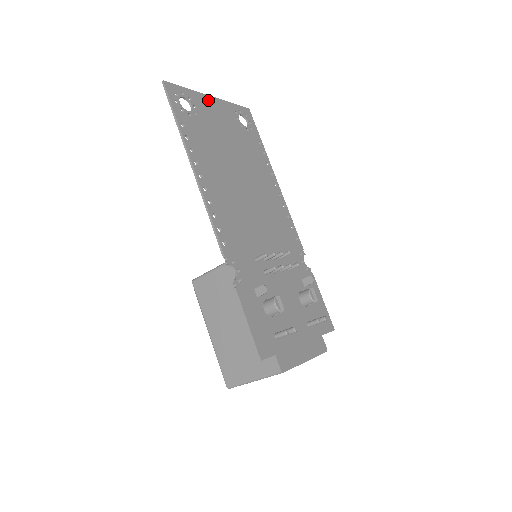
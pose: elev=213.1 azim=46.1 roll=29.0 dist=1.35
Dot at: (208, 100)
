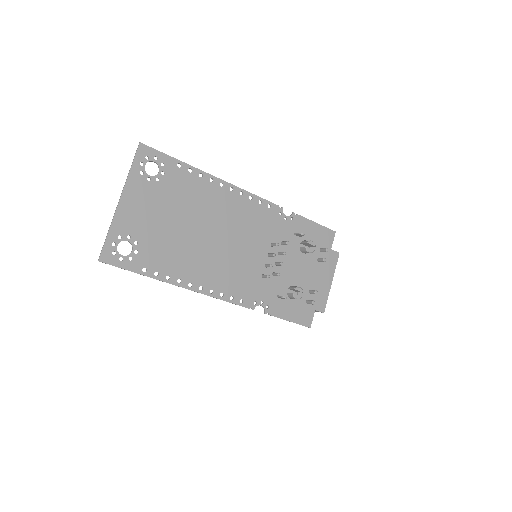
Dot at: (123, 209)
